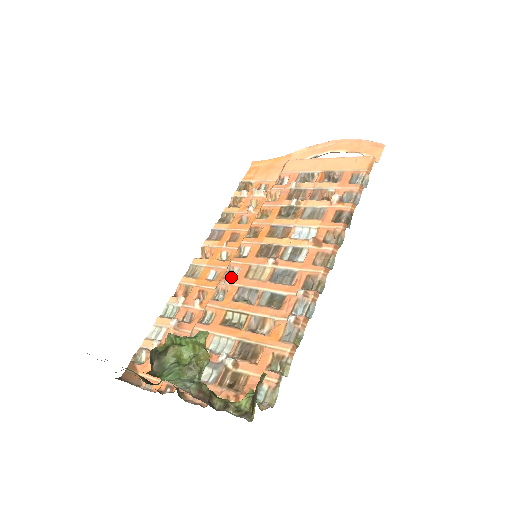
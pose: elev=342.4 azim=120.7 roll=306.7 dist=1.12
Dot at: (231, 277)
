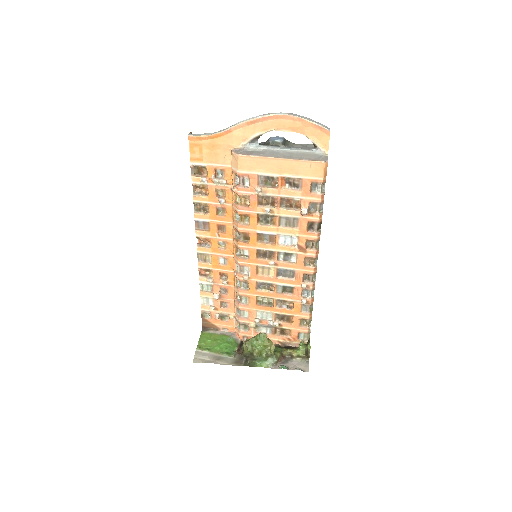
Dot at: (245, 272)
